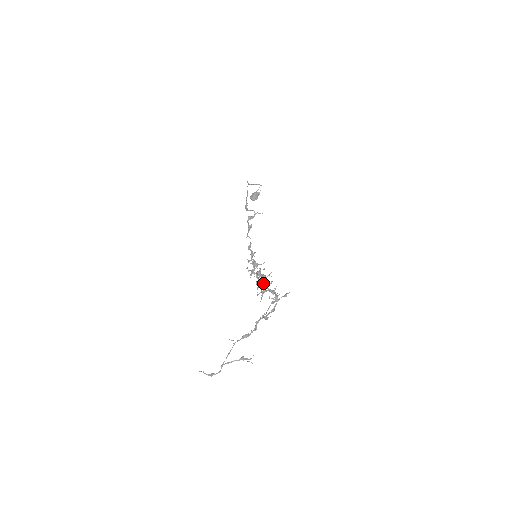
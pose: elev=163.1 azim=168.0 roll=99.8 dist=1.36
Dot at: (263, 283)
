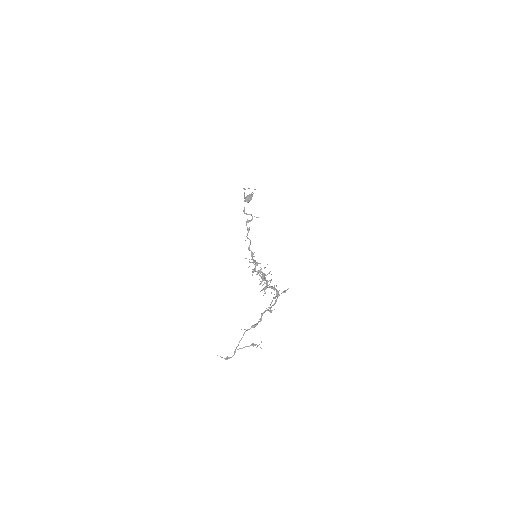
Dot at: (264, 280)
